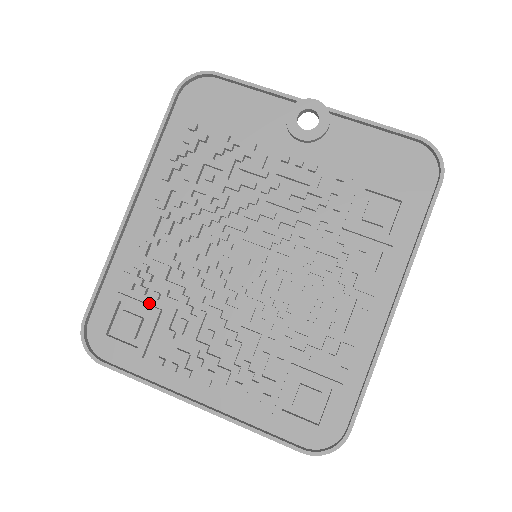
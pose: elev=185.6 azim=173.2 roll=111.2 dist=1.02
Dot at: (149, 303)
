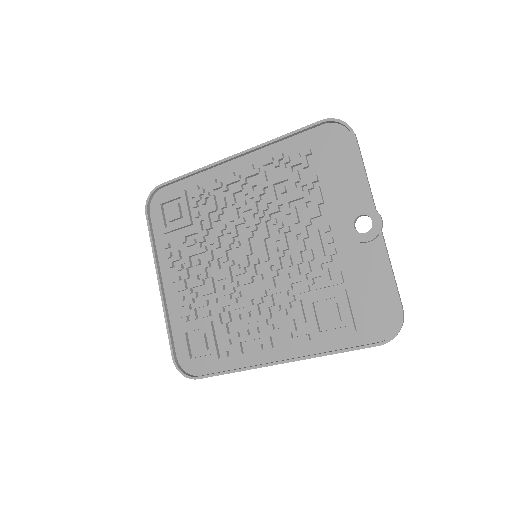
Dot at: (192, 214)
